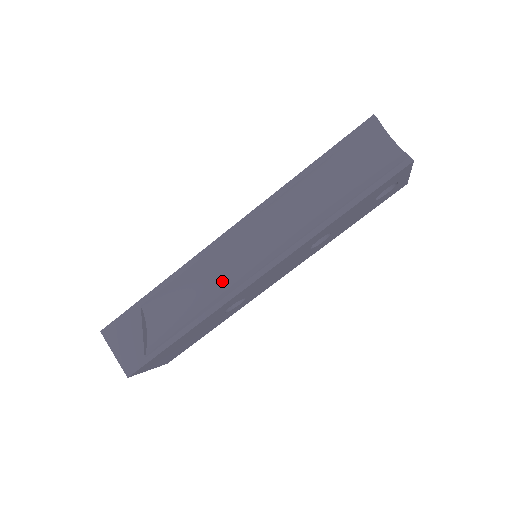
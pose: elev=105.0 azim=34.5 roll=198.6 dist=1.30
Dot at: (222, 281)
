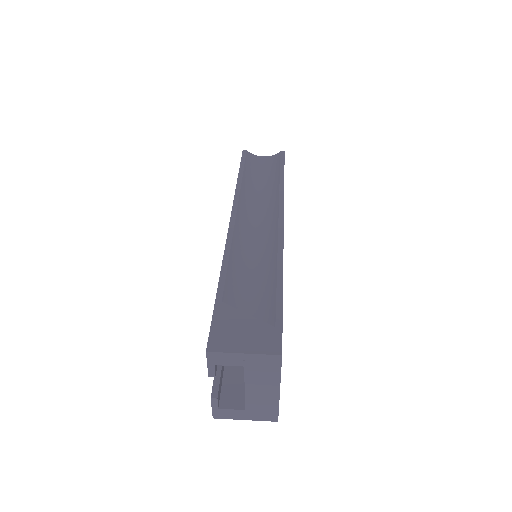
Dot at: (261, 249)
